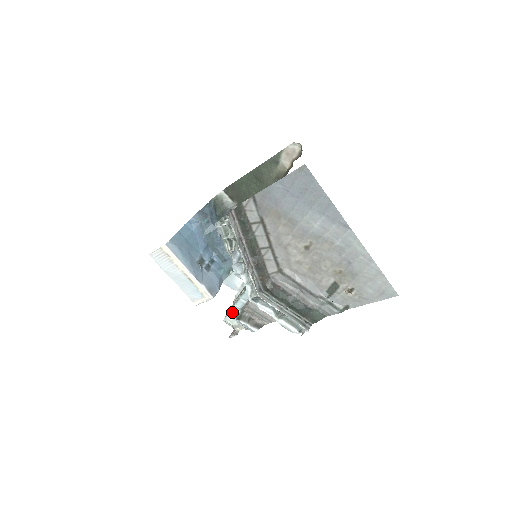
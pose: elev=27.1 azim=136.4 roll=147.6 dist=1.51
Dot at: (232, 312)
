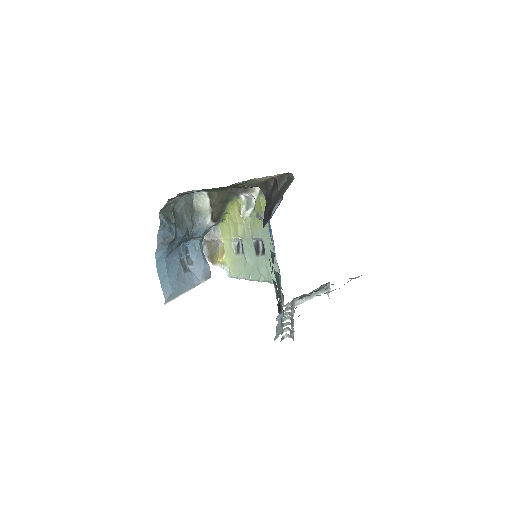
Dot at: occluded
